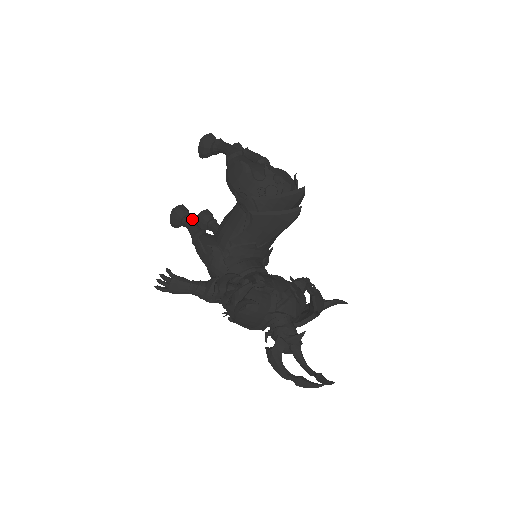
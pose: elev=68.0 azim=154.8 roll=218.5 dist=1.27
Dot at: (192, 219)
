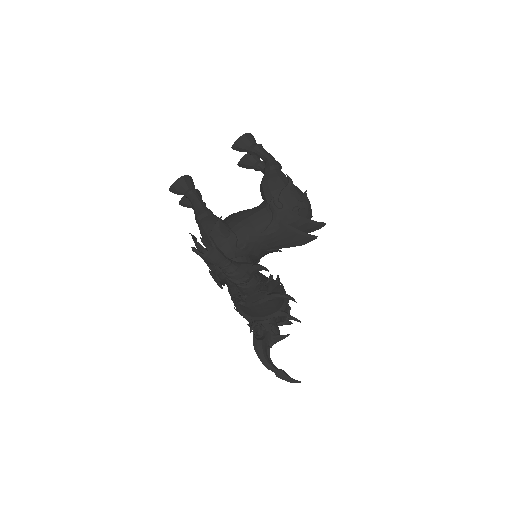
Dot at: (199, 195)
